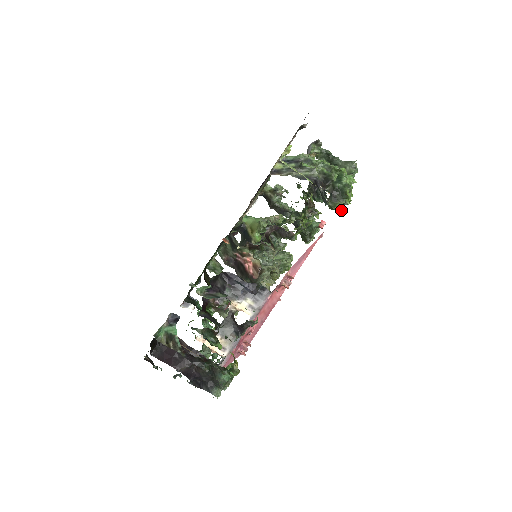
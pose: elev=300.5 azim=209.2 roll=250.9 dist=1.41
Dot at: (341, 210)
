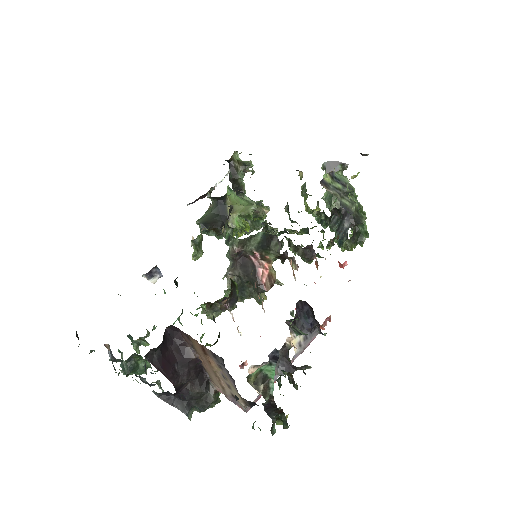
Dot at: (344, 249)
